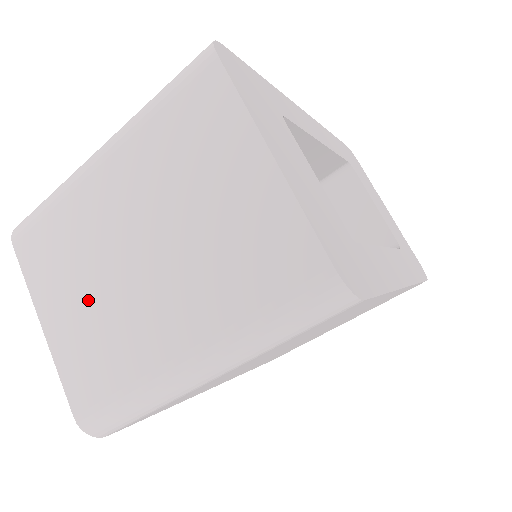
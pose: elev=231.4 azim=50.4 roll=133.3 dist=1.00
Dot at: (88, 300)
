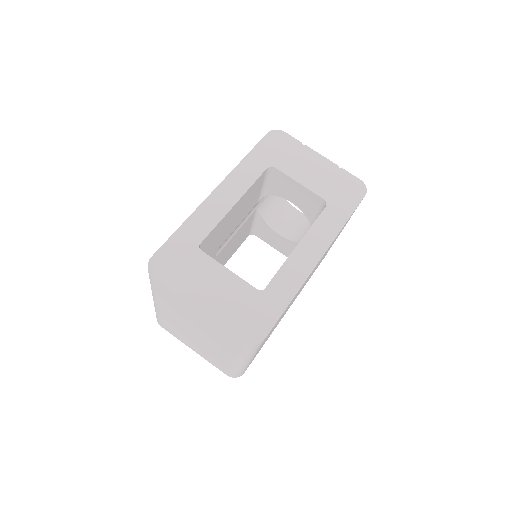
Dot at: (197, 345)
